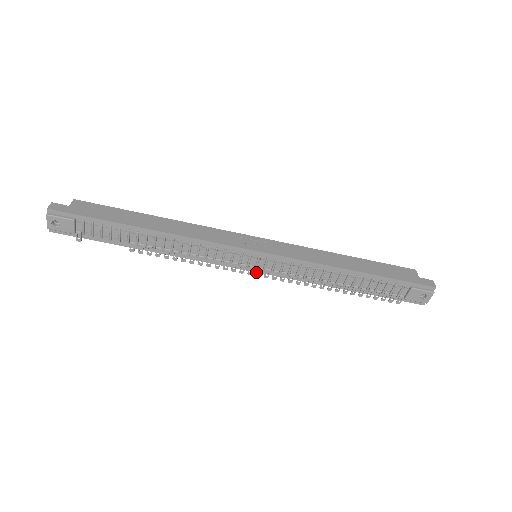
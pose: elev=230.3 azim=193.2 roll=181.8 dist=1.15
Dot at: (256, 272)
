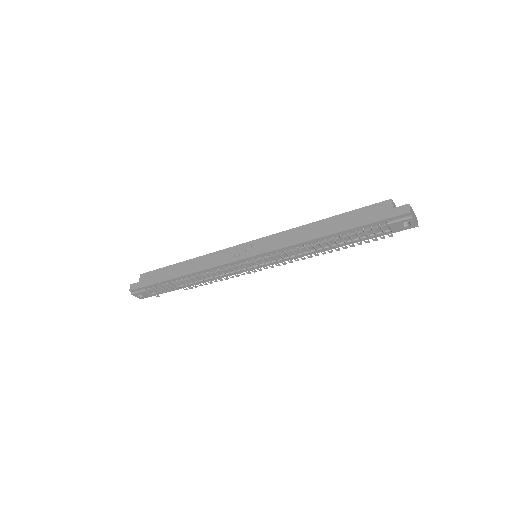
Dot at: occluded
